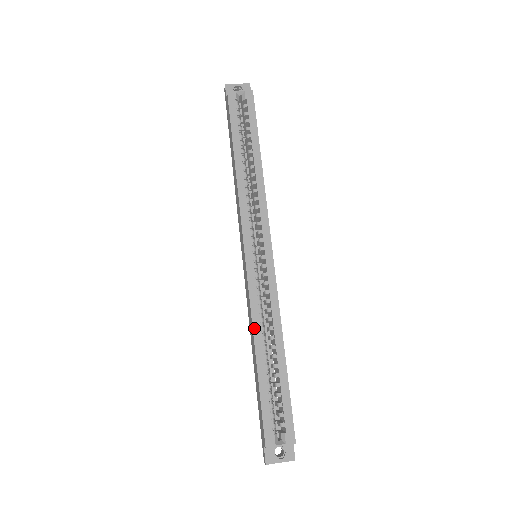
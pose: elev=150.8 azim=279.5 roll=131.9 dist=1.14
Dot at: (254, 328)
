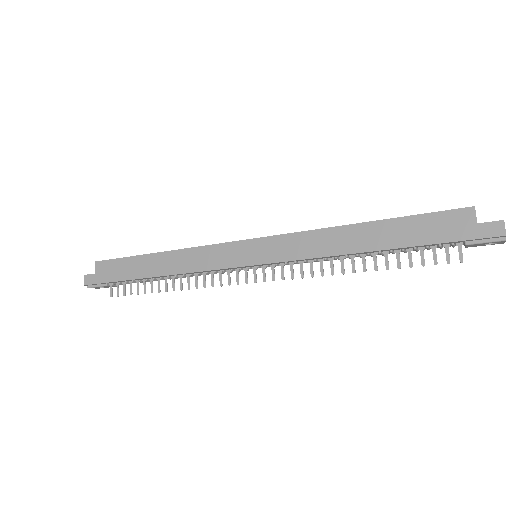
Dot at: (329, 228)
